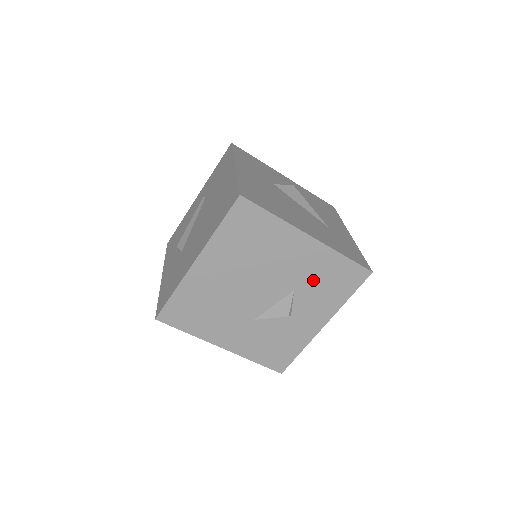
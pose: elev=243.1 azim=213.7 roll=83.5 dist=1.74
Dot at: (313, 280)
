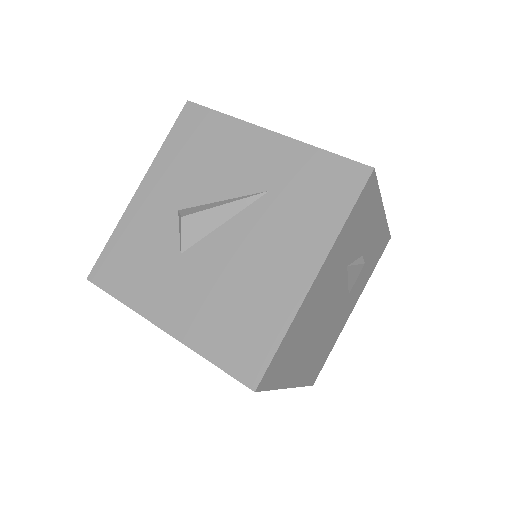
Dot at: (349, 248)
